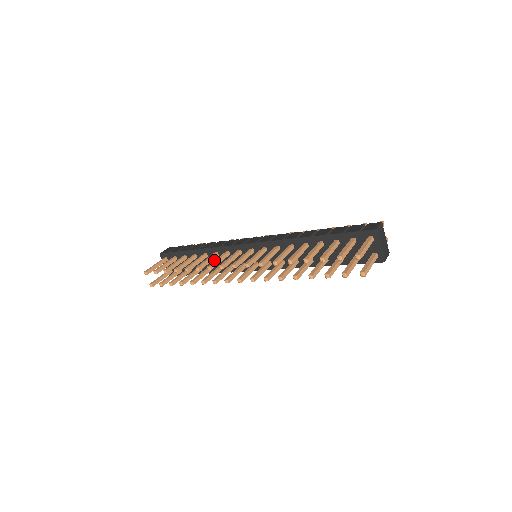
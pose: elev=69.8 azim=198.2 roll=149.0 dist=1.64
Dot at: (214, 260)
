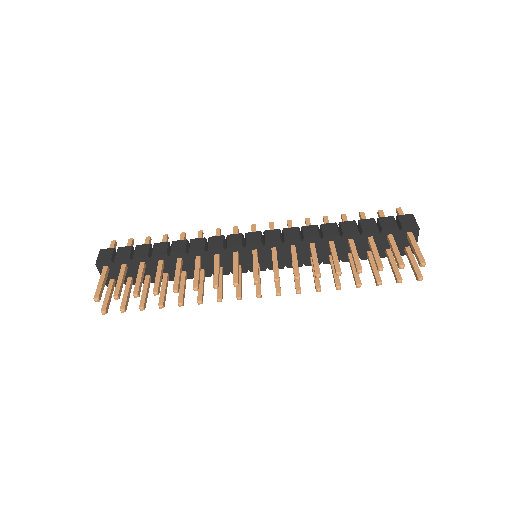
Dot at: (192, 265)
